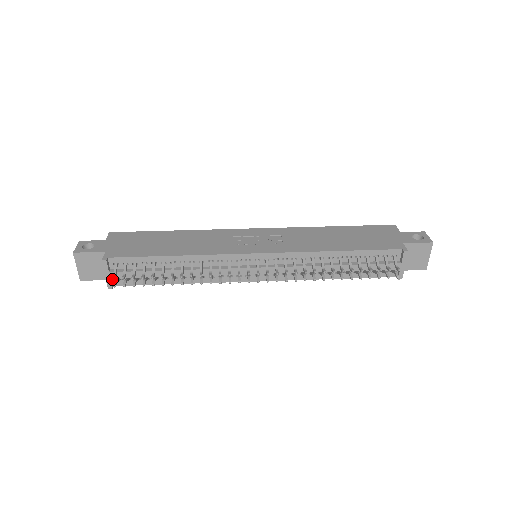
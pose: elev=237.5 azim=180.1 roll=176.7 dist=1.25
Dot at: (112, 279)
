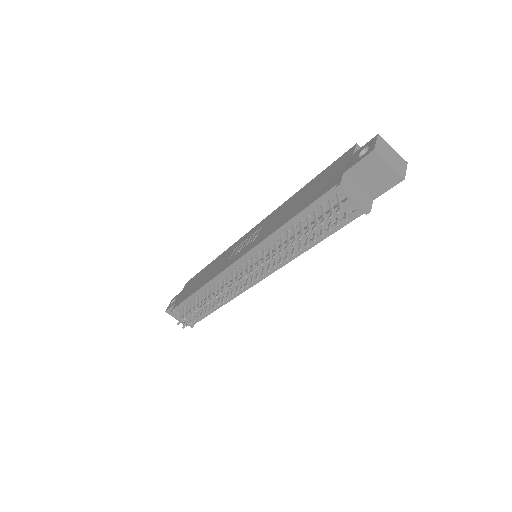
Dot at: (177, 324)
